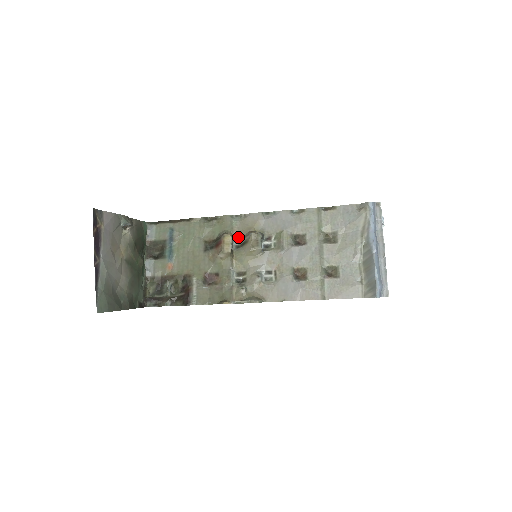
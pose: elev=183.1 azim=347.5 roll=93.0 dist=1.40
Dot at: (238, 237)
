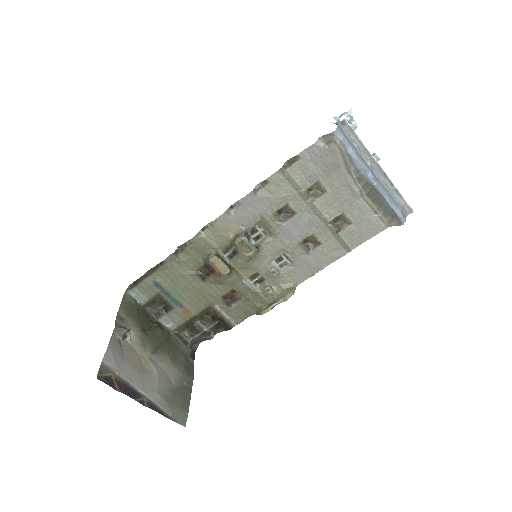
Dot at: (223, 249)
